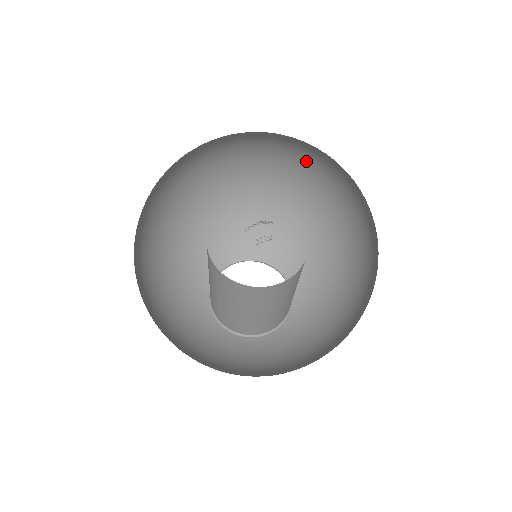
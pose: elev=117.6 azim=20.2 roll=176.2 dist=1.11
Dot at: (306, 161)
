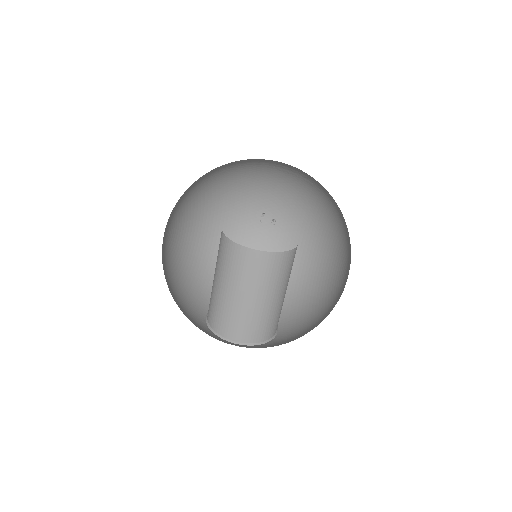
Dot at: (214, 203)
